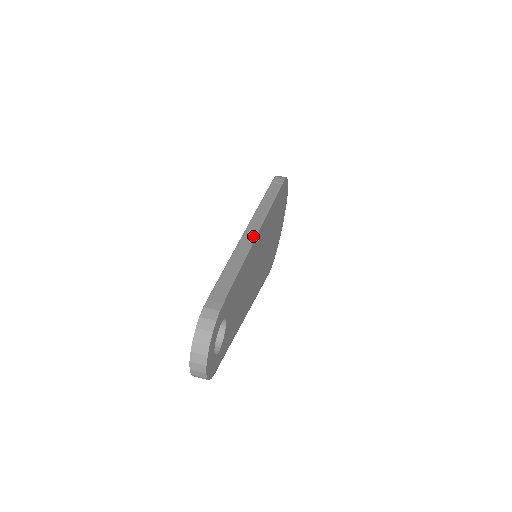
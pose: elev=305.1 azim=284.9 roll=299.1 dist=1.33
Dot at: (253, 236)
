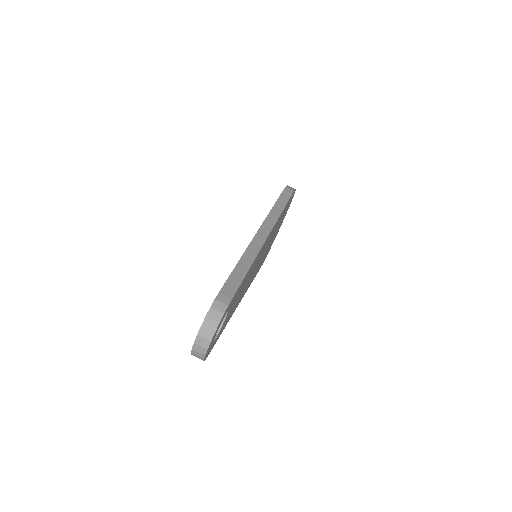
Dot at: (262, 241)
